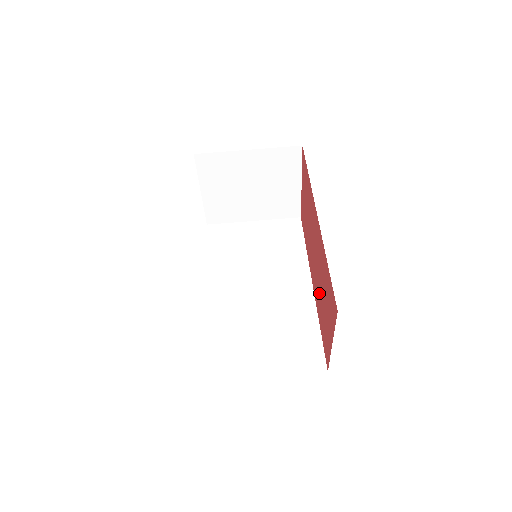
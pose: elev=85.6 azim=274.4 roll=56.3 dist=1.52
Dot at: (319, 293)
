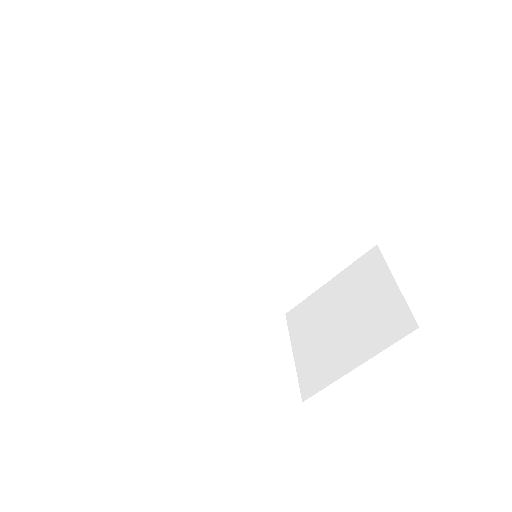
Dot at: occluded
